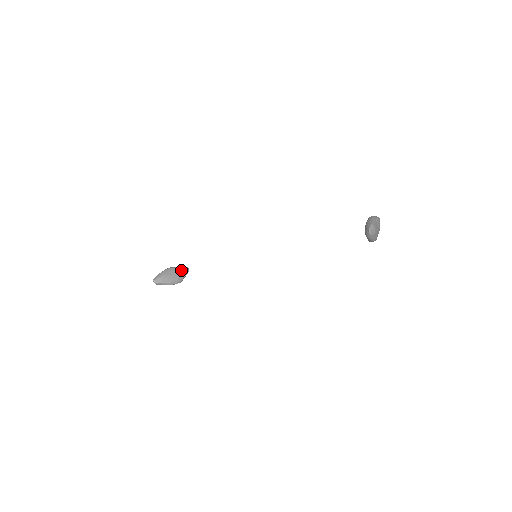
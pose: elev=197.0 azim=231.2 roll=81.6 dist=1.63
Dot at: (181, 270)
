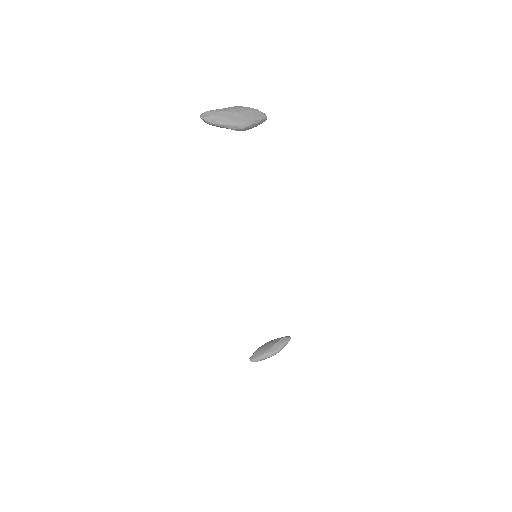
Dot at: (277, 340)
